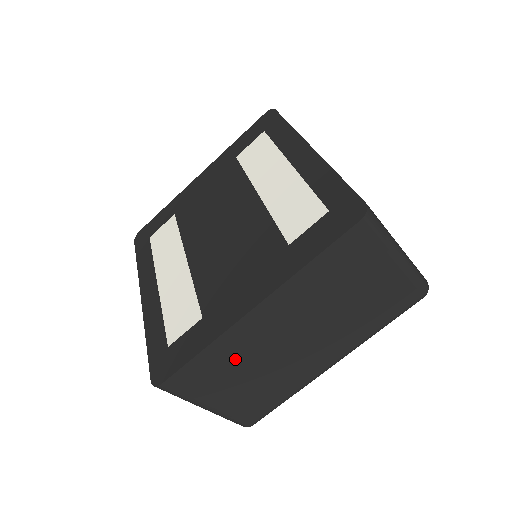
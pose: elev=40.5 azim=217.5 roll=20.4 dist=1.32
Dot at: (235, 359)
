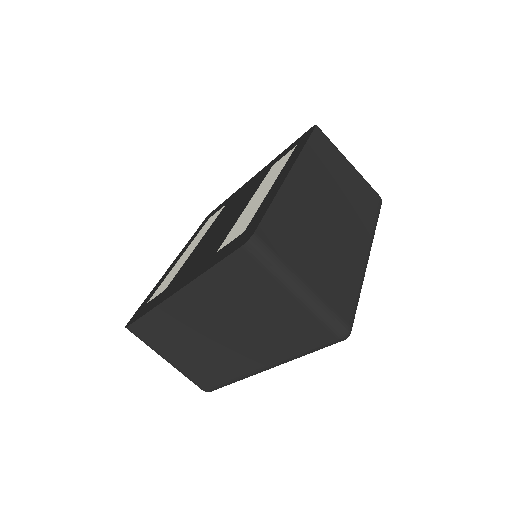
Dot at: (174, 329)
